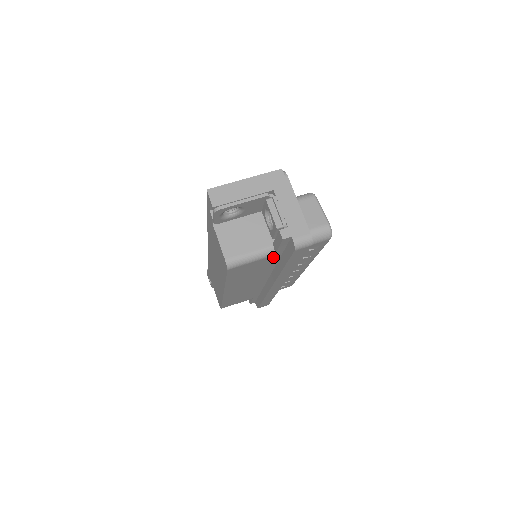
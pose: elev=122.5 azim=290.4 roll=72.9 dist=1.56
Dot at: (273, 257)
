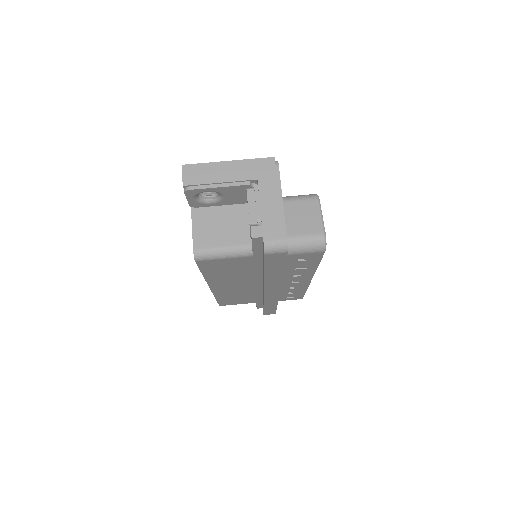
Dot at: (252, 258)
